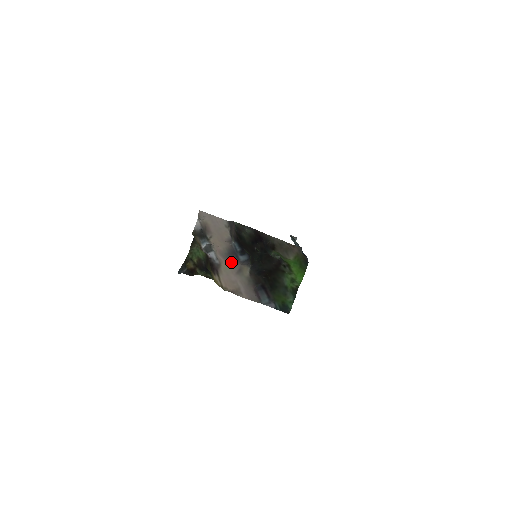
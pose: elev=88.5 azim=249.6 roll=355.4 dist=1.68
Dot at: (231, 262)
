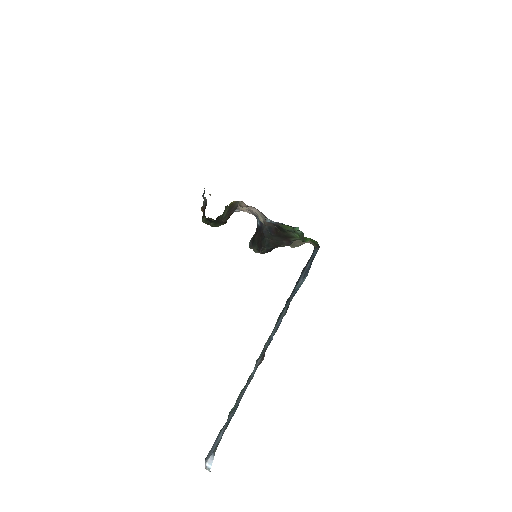
Dot at: (252, 212)
